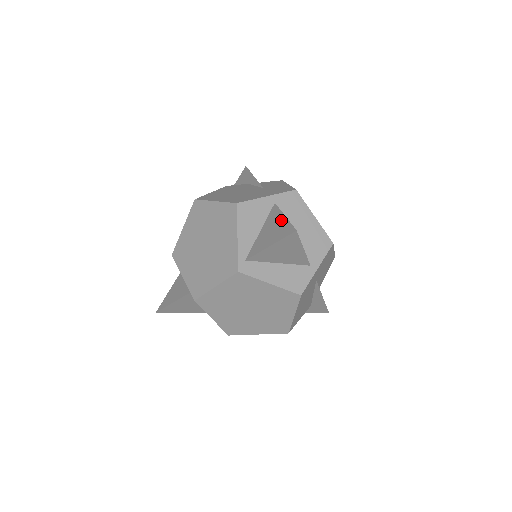
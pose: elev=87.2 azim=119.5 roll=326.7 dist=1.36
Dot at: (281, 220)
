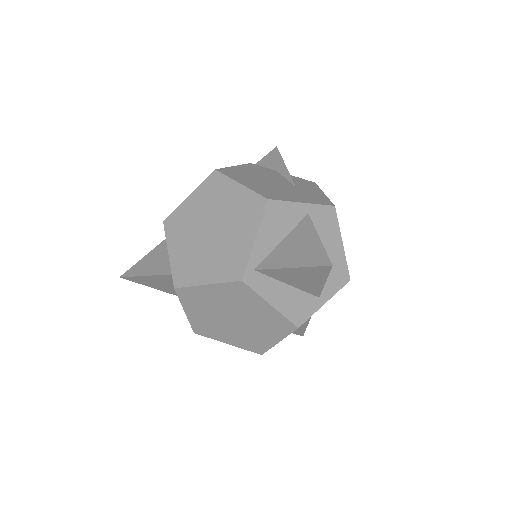
Dot at: (313, 241)
